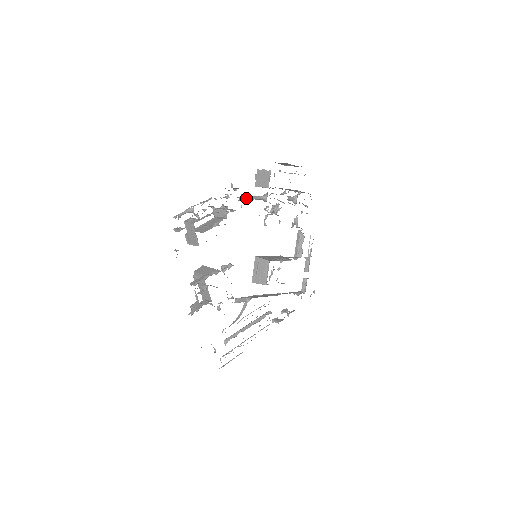
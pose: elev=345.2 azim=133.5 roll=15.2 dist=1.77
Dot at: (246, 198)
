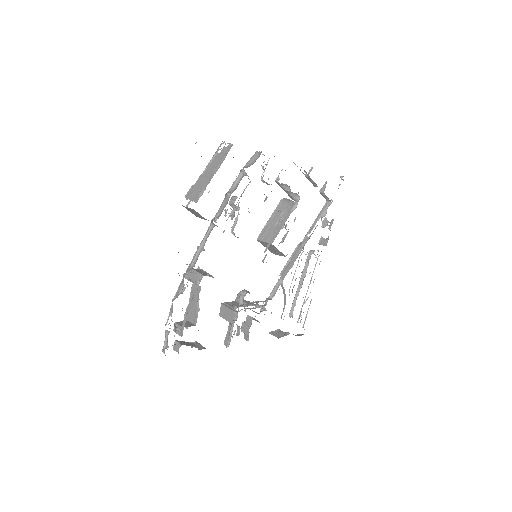
Dot at: (199, 252)
